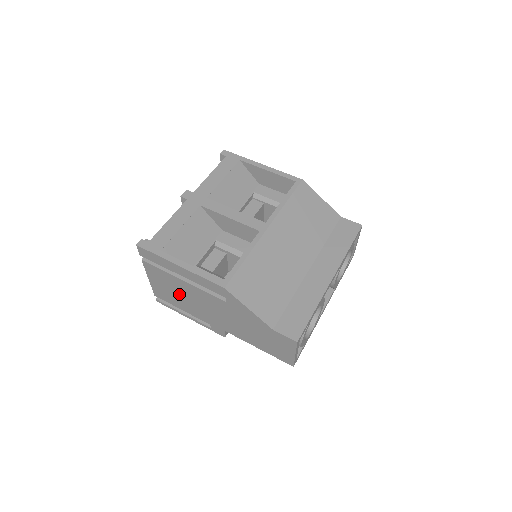
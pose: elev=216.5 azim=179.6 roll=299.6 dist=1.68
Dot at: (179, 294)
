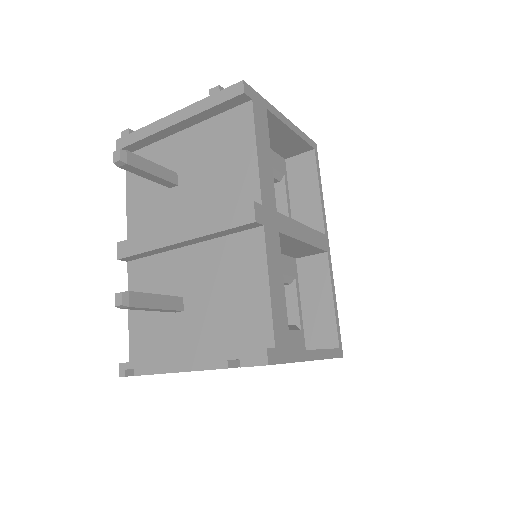
Dot at: occluded
